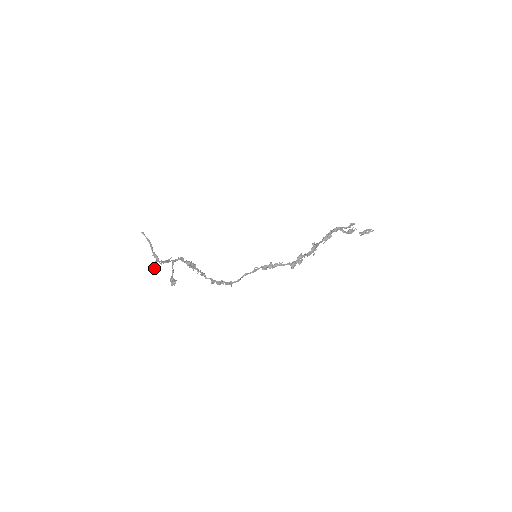
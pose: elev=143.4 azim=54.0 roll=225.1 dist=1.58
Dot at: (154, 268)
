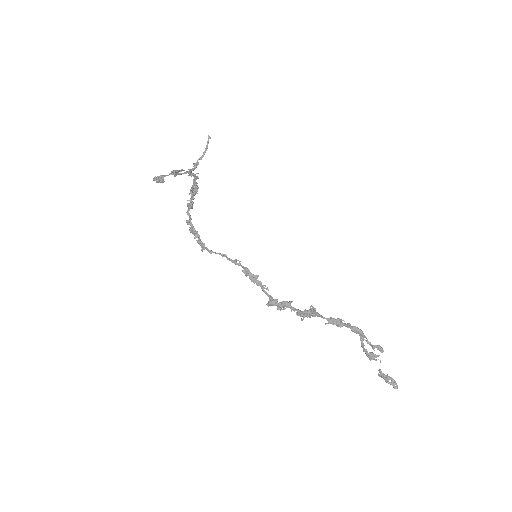
Dot at: occluded
